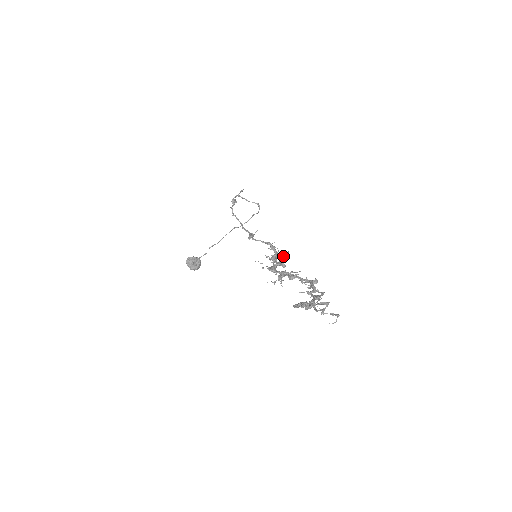
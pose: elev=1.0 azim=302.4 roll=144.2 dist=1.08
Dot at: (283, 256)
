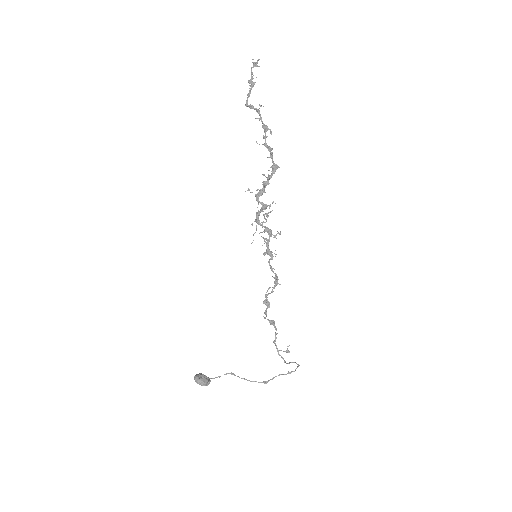
Dot at: (275, 235)
